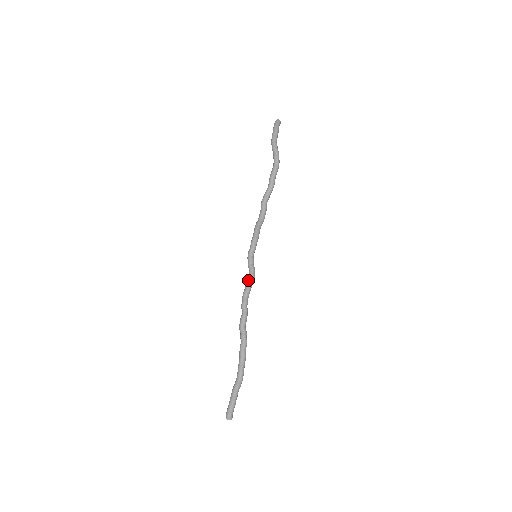
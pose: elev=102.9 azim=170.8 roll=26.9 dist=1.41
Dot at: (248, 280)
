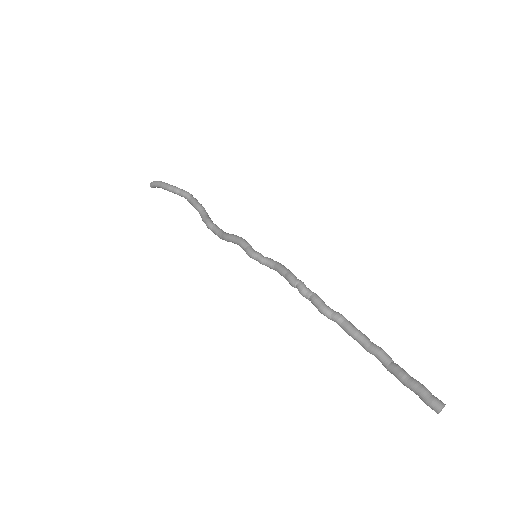
Dot at: (280, 266)
